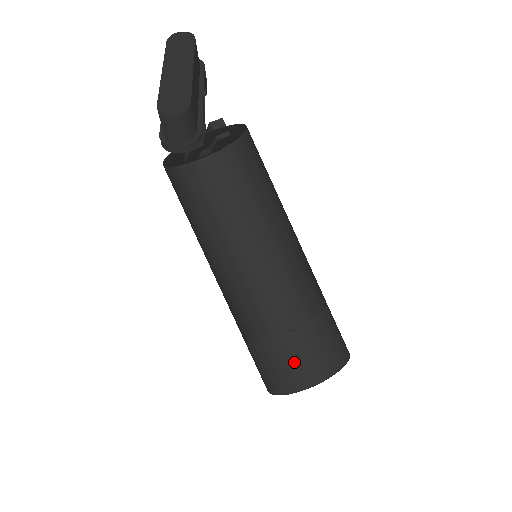
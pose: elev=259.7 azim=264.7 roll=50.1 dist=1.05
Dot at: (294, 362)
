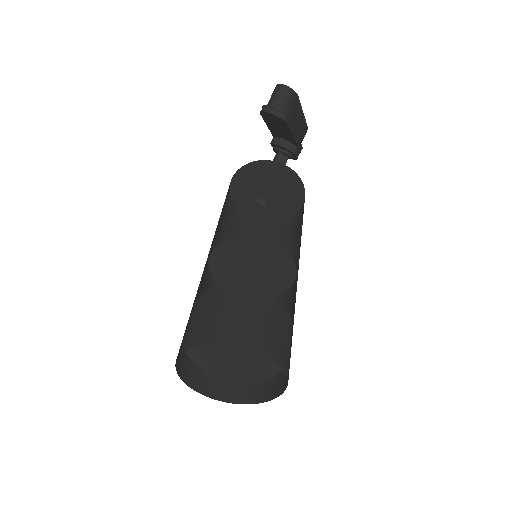
Dot at: (236, 314)
